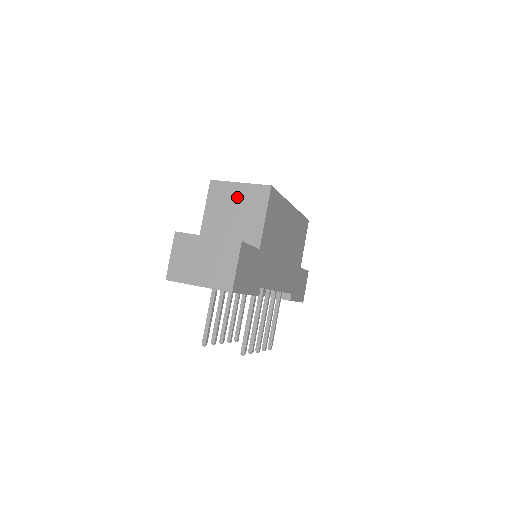
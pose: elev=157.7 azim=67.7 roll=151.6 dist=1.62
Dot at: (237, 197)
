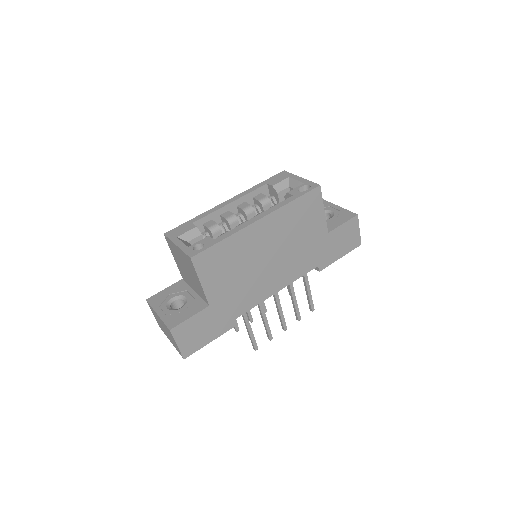
Dot at: (181, 257)
